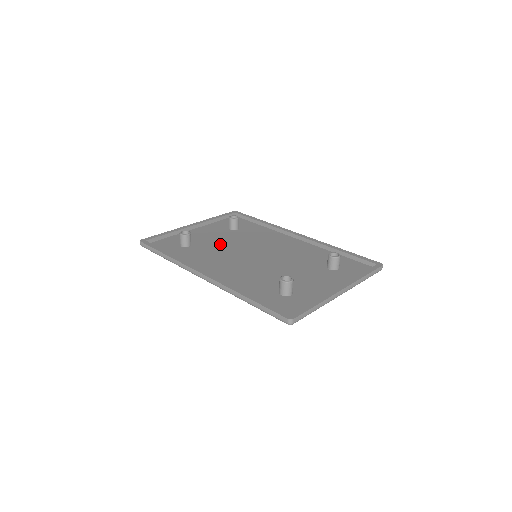
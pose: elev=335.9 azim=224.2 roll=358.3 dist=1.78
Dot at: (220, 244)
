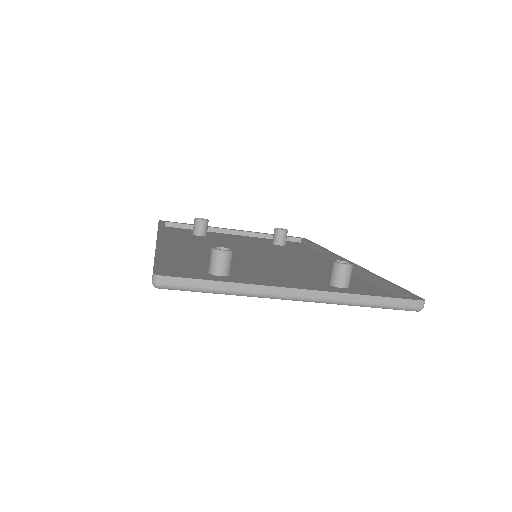
Dot at: (236, 243)
